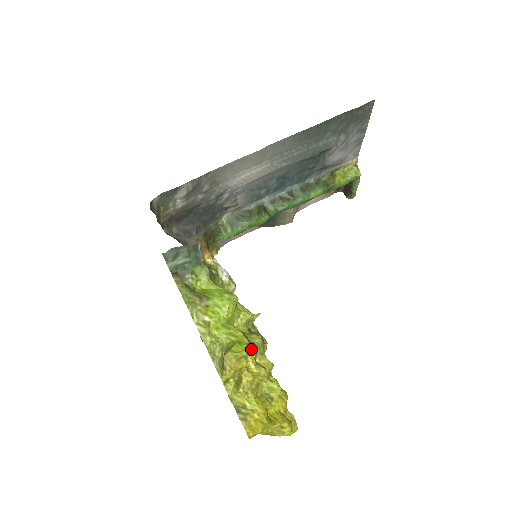
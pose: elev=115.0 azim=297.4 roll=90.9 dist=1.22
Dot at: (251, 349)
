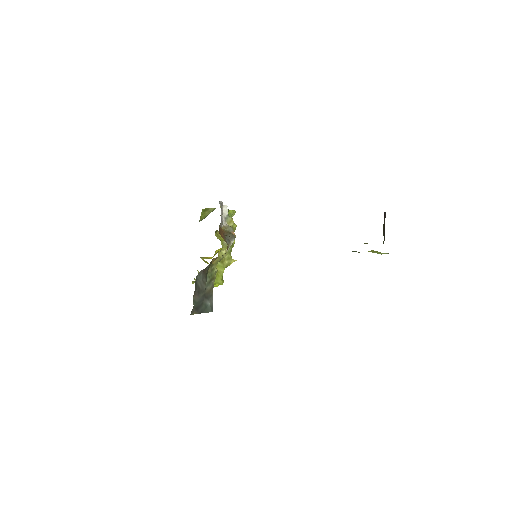
Dot at: occluded
